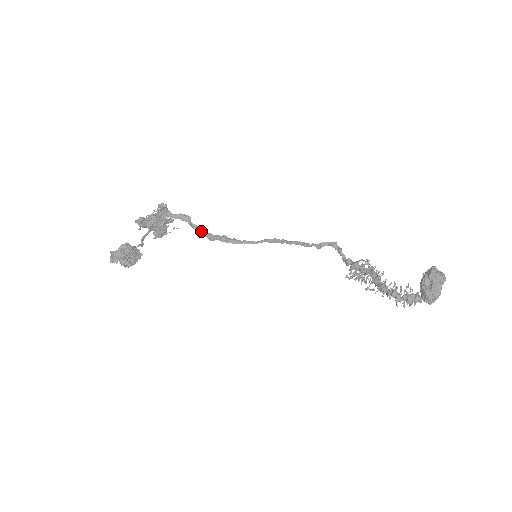
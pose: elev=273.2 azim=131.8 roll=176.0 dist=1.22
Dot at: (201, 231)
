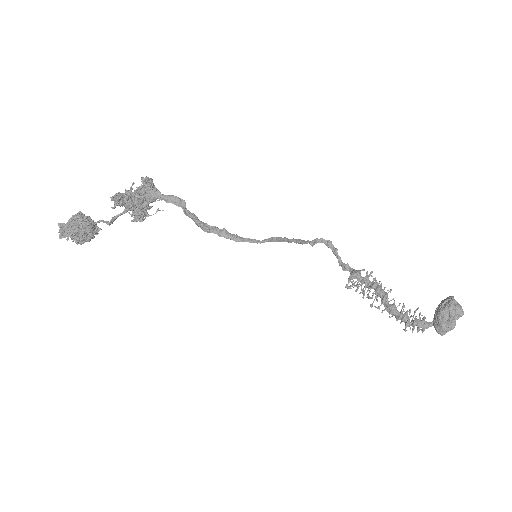
Dot at: (195, 220)
